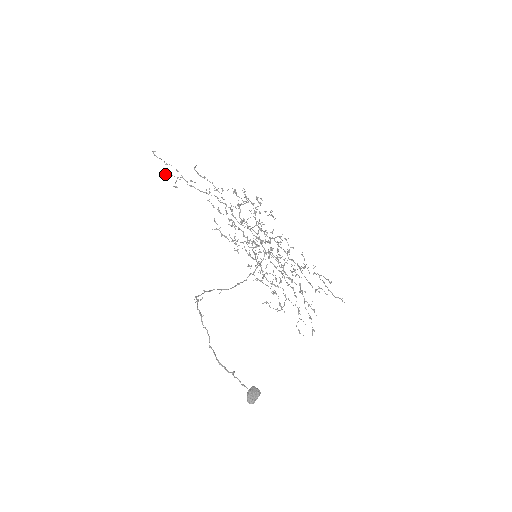
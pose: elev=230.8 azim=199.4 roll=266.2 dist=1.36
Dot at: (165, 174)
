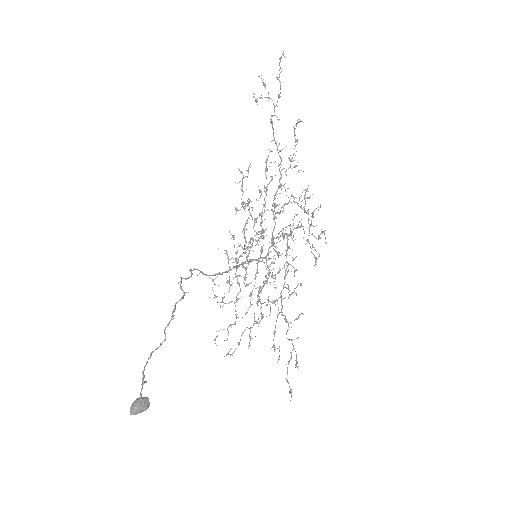
Dot at: occluded
